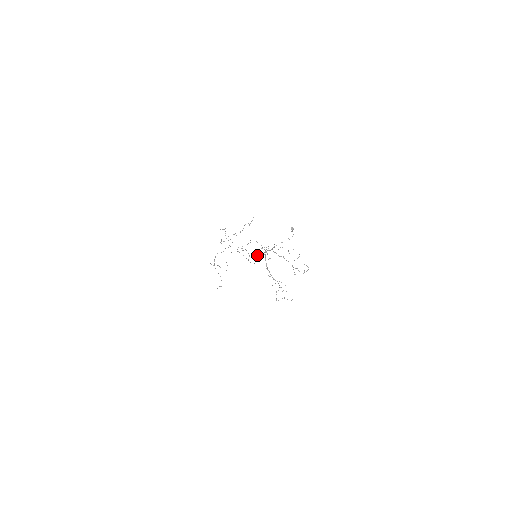
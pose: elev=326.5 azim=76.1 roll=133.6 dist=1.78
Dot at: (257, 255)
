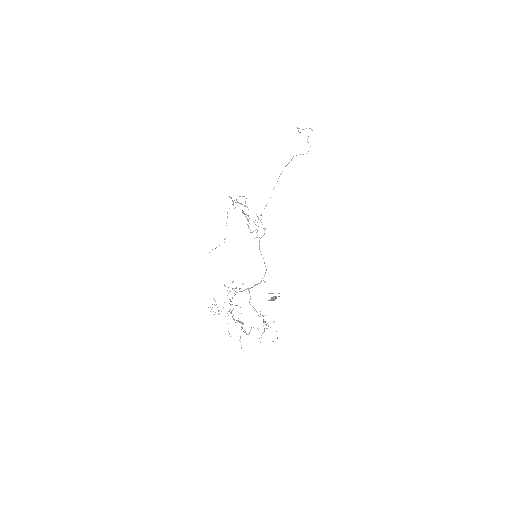
Dot at: (208, 307)
